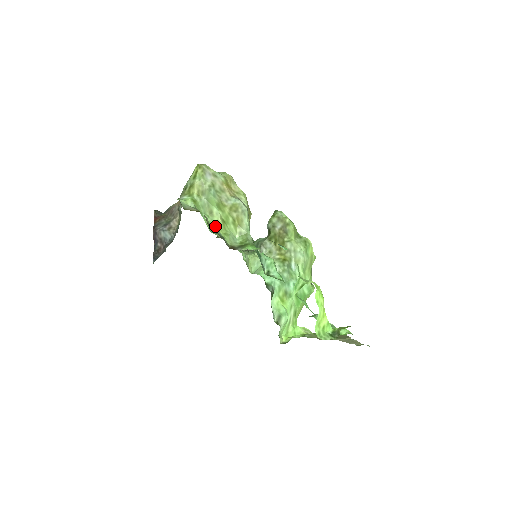
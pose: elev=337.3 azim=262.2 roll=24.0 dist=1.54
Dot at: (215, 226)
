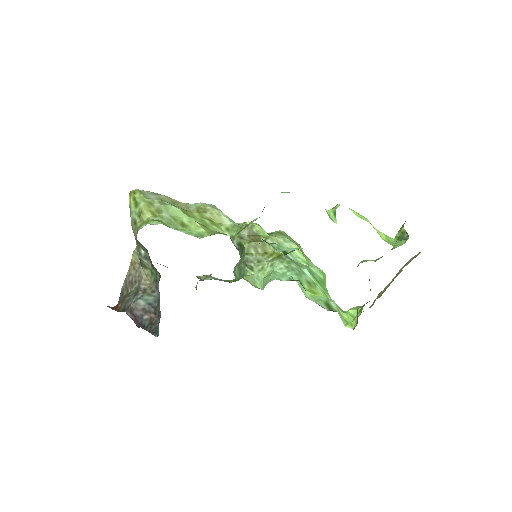
Dot at: (199, 233)
